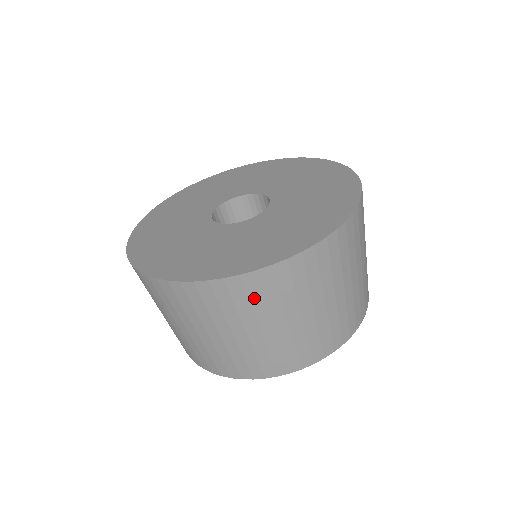
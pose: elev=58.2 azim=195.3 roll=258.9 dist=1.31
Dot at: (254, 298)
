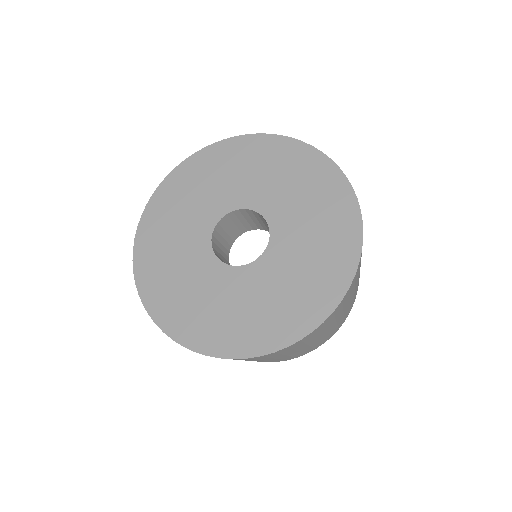
Dot at: (329, 323)
